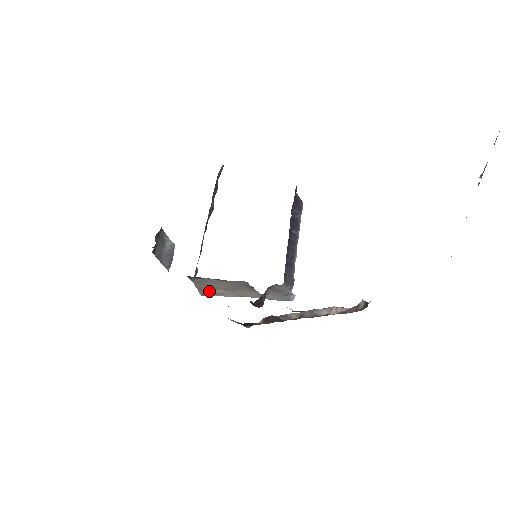
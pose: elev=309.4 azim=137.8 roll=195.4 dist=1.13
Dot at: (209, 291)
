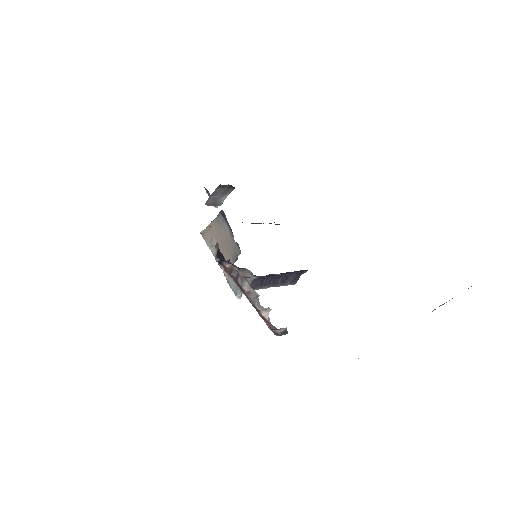
Dot at: (210, 235)
